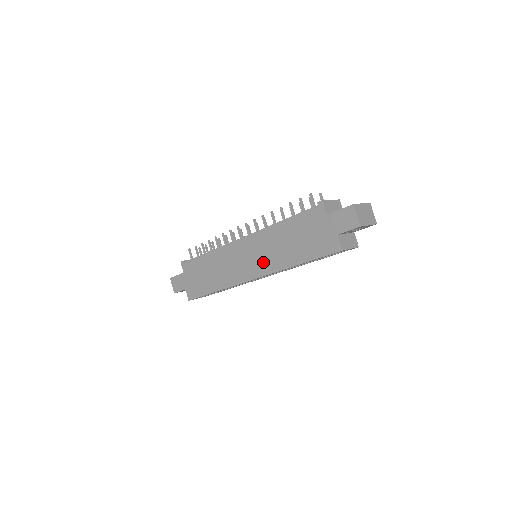
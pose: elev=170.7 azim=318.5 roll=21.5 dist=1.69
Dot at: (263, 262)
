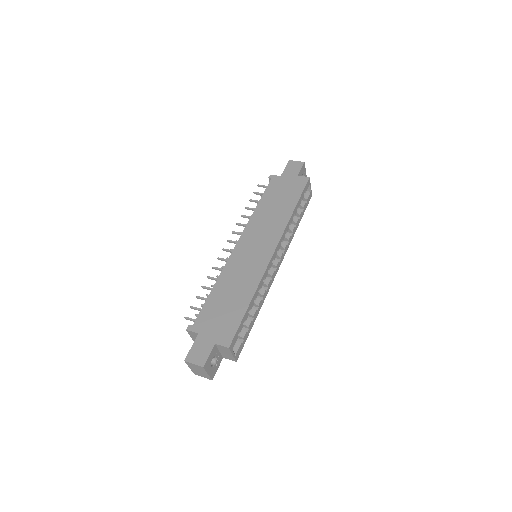
Dot at: (269, 234)
